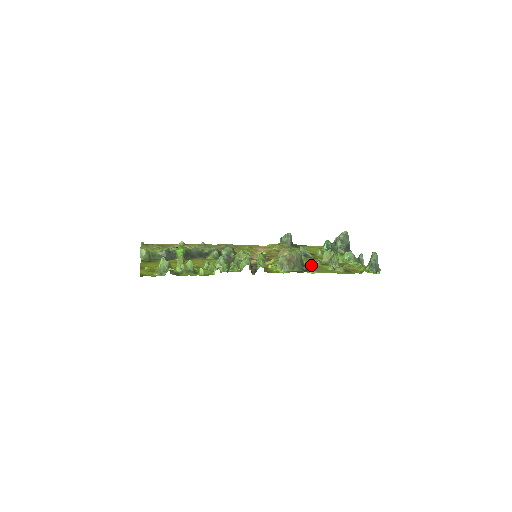
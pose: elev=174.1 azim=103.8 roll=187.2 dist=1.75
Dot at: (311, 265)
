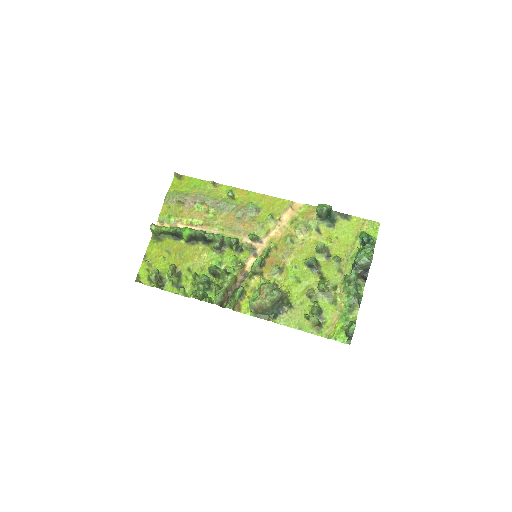
Dot at: (288, 306)
